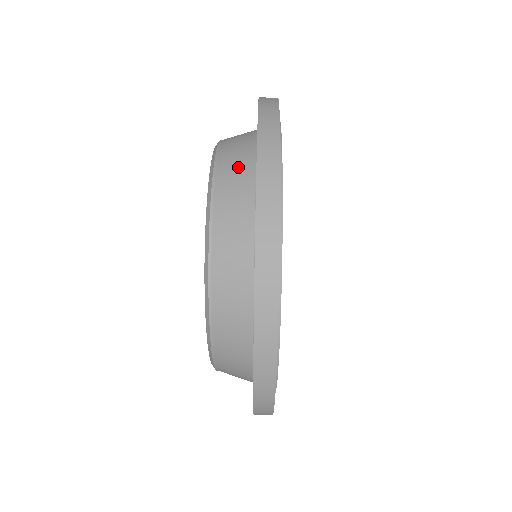
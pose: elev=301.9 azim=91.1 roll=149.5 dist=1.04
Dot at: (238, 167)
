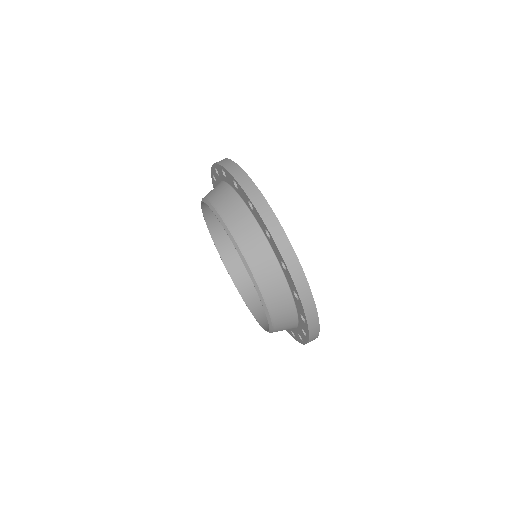
Dot at: (274, 281)
